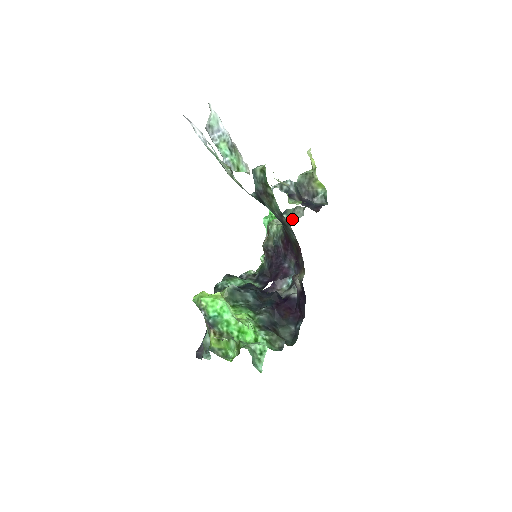
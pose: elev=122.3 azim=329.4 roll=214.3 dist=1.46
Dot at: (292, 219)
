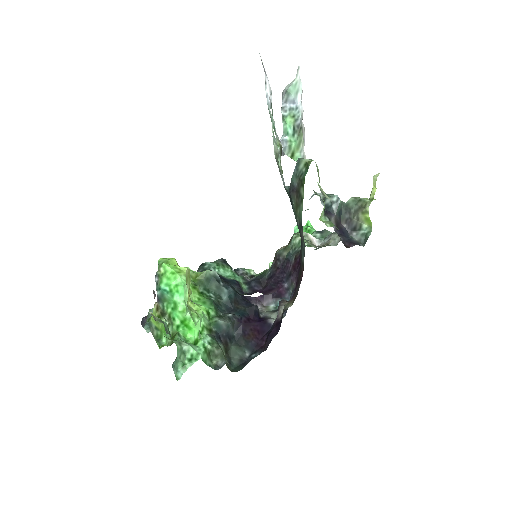
Dot at: (323, 242)
